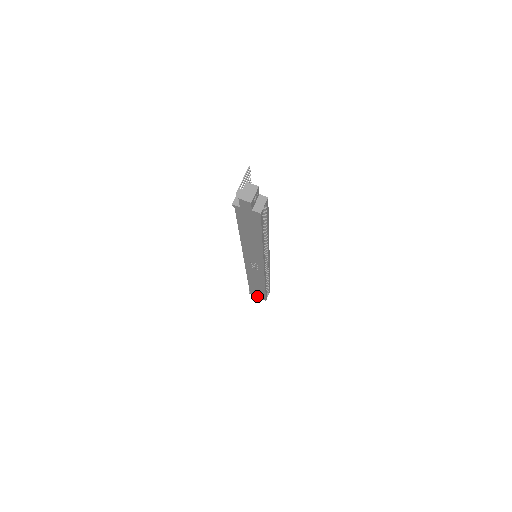
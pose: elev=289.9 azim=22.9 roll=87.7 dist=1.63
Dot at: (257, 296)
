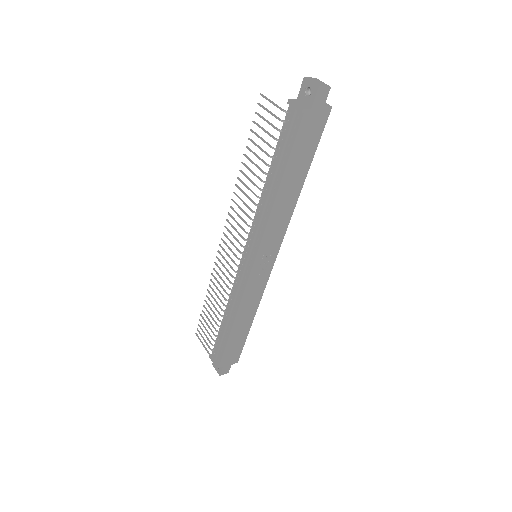
Dot at: (228, 363)
